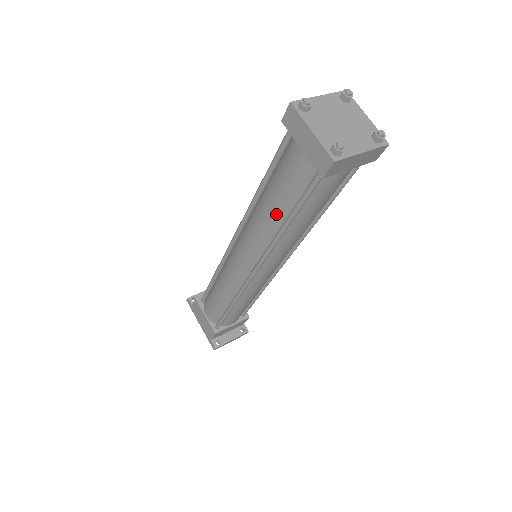
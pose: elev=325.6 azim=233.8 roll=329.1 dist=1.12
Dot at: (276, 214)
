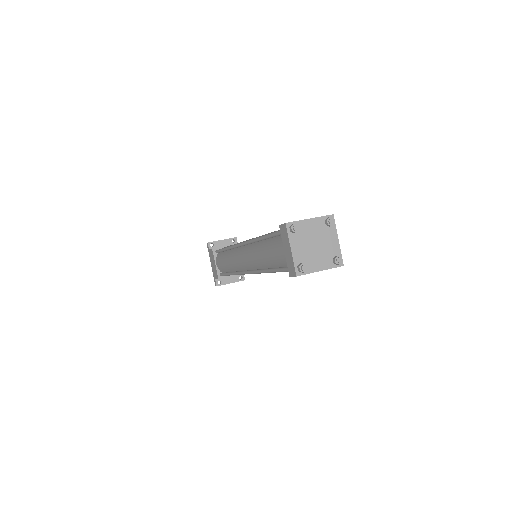
Dot at: (266, 262)
